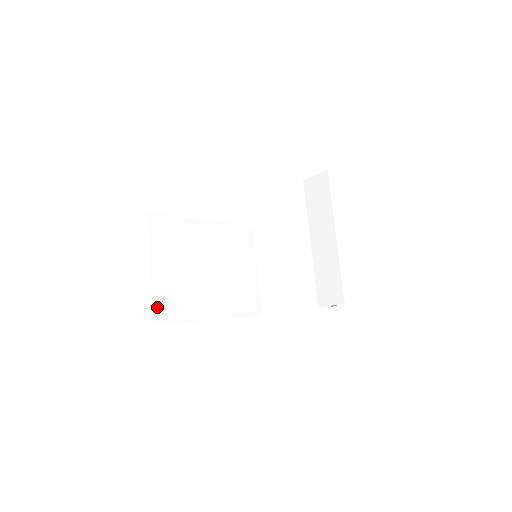
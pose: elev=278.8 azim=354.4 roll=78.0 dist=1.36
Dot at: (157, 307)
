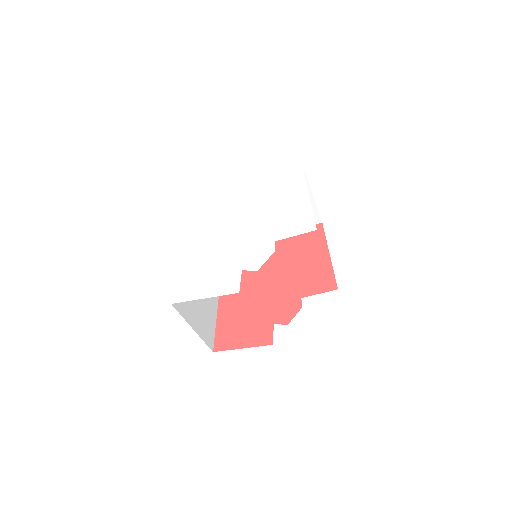
Dot at: occluded
